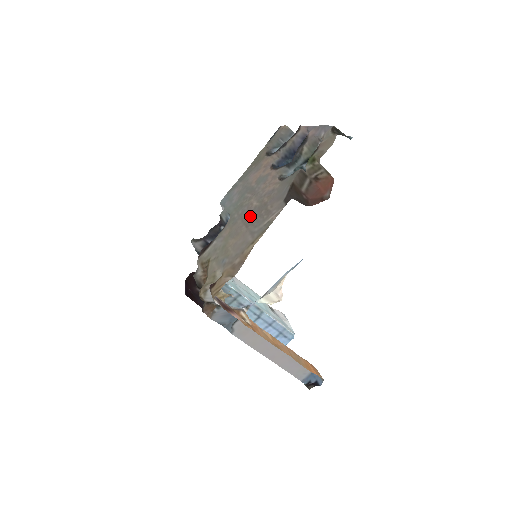
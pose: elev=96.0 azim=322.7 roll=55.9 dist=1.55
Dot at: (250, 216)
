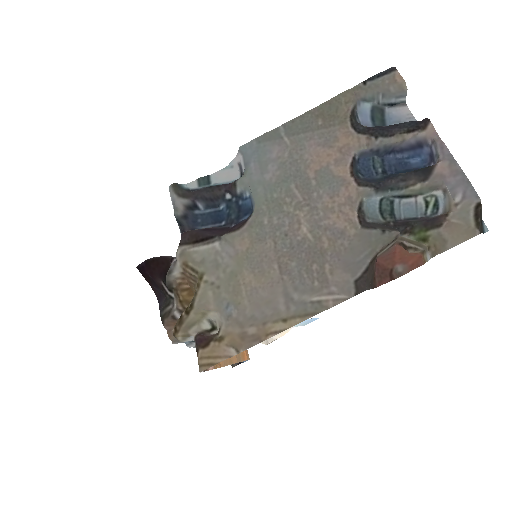
Dot at: (291, 253)
